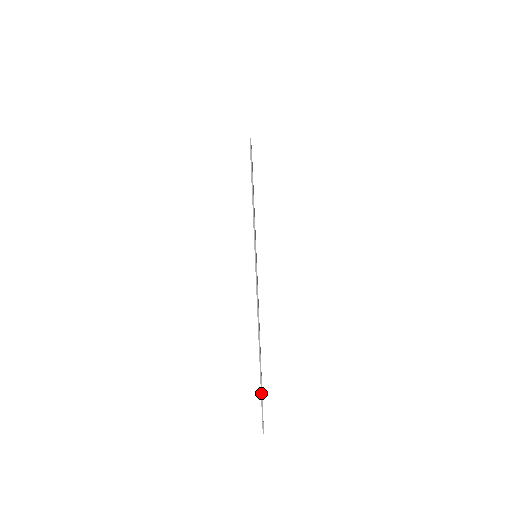
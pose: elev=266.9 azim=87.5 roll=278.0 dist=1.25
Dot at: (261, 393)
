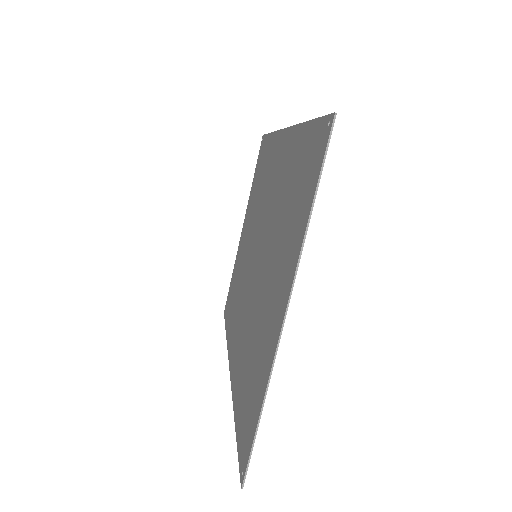
Dot at: (254, 439)
